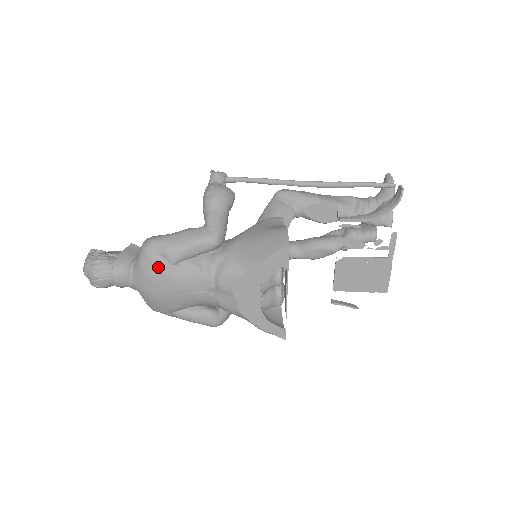
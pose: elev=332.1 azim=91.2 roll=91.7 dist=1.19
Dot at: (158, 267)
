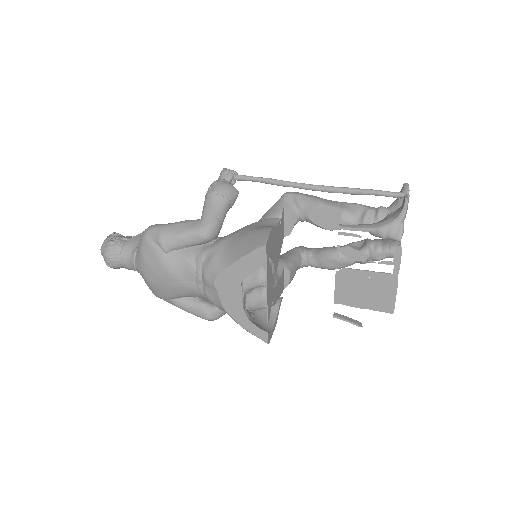
Dot at: (152, 253)
